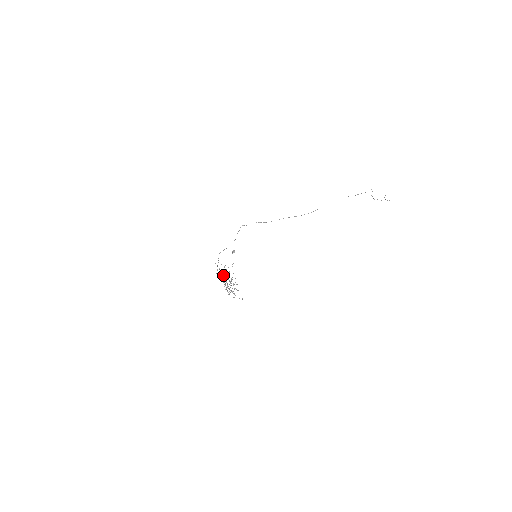
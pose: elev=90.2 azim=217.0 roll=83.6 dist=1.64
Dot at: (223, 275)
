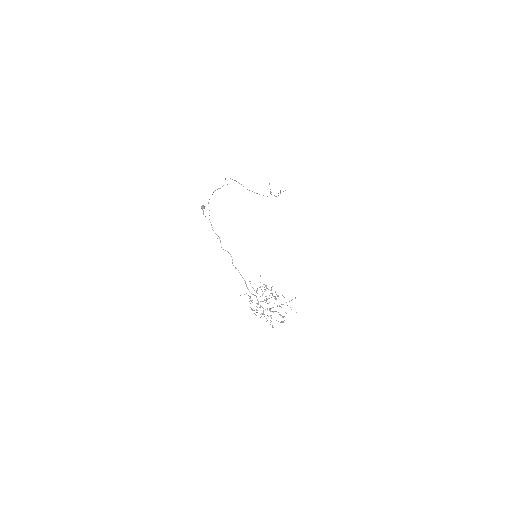
Dot at: occluded
